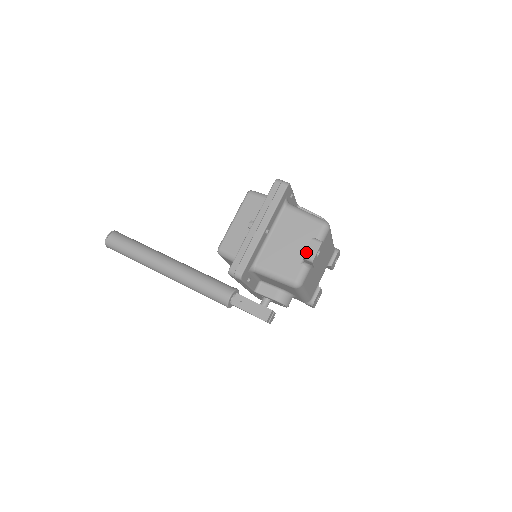
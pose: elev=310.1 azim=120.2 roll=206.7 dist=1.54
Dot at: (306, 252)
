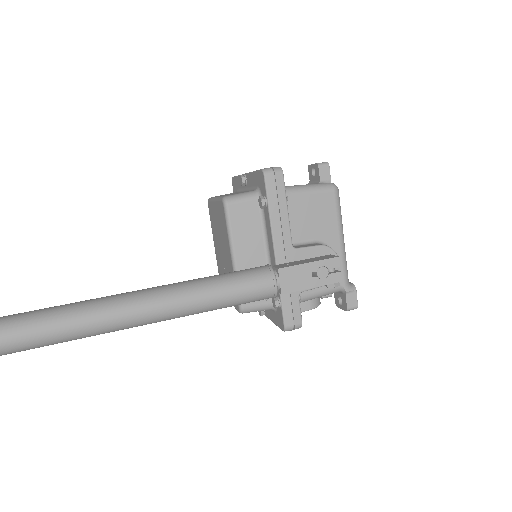
Dot at: (316, 163)
